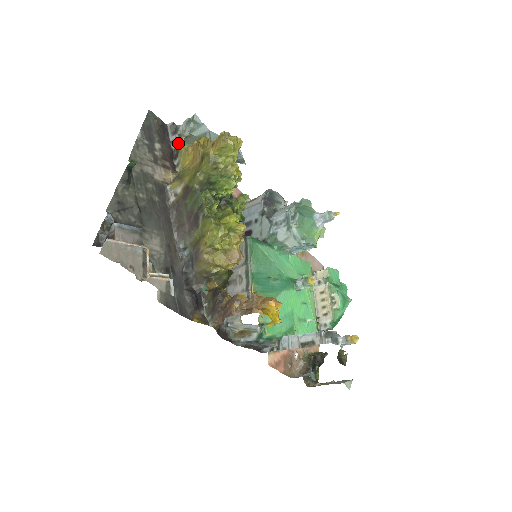
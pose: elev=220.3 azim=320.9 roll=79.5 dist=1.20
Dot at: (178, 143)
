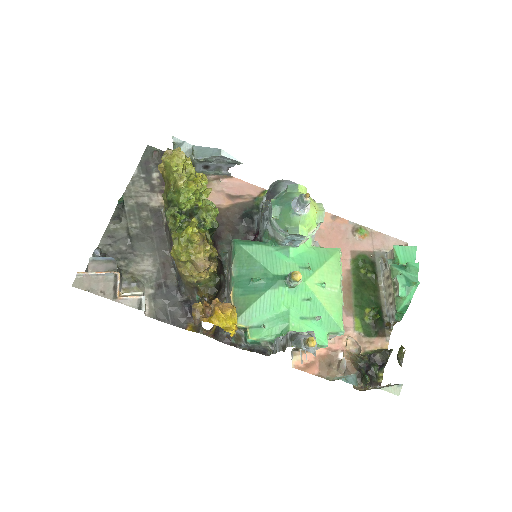
Dot at: occluded
